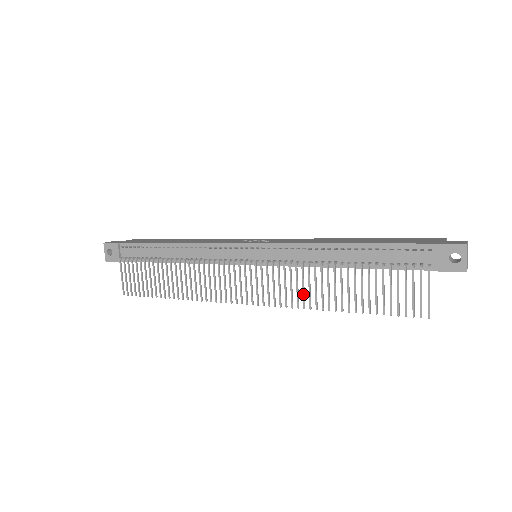
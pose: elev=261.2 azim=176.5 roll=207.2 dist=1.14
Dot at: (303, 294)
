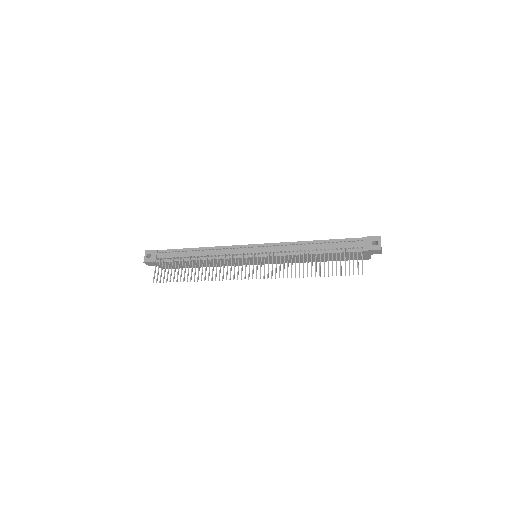
Dot at: (287, 269)
